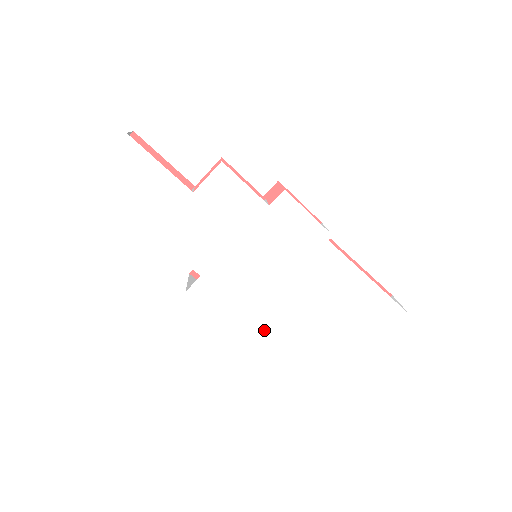
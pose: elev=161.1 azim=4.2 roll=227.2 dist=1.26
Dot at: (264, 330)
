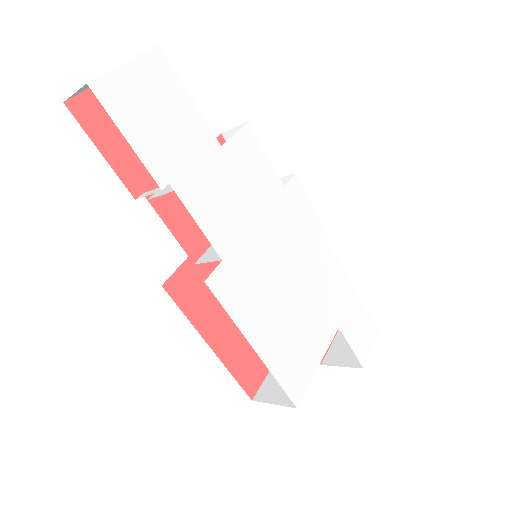
Dot at: (281, 348)
